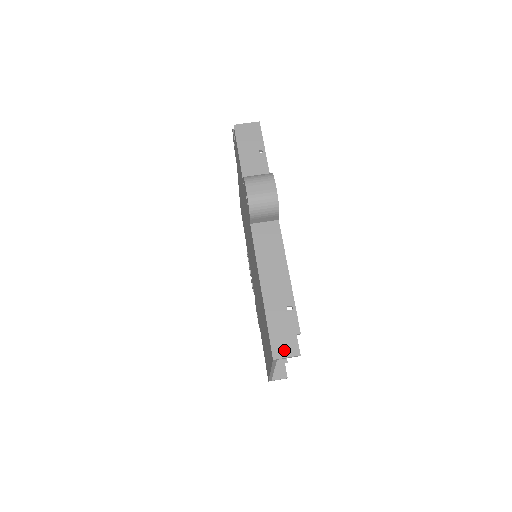
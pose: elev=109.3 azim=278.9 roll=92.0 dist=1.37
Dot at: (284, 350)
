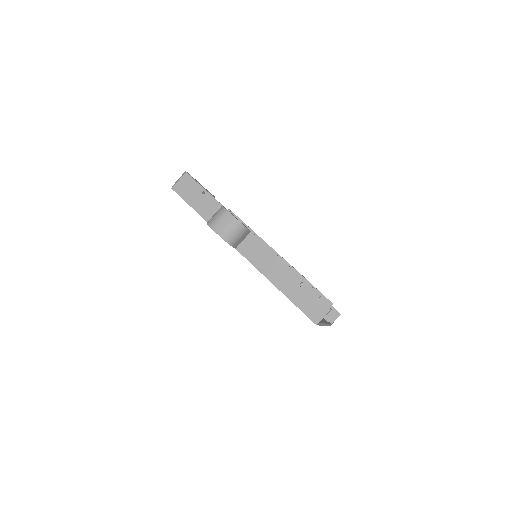
Dot at: (318, 314)
